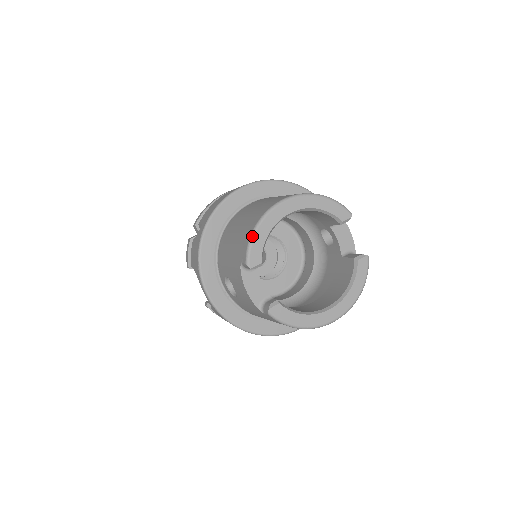
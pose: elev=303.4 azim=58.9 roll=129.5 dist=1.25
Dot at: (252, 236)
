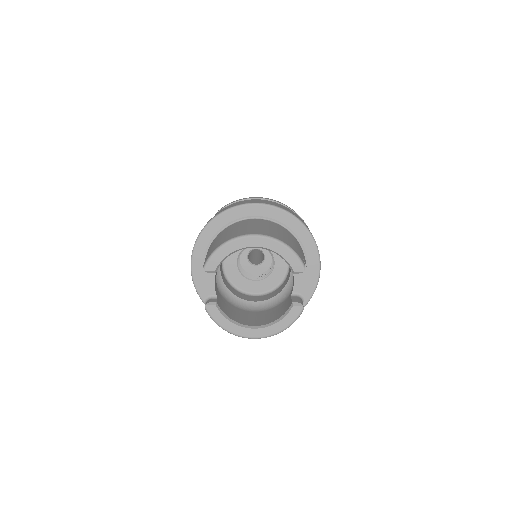
Dot at: (216, 249)
